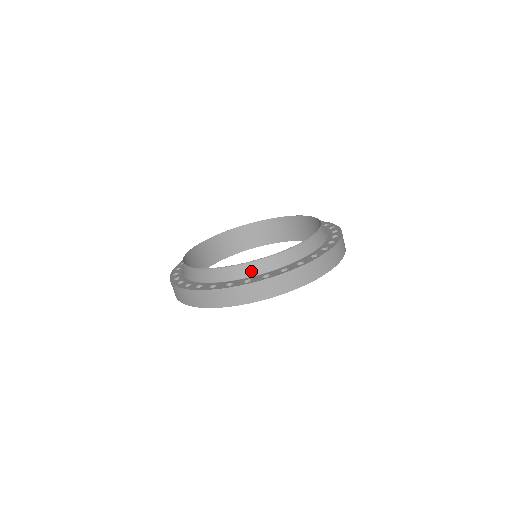
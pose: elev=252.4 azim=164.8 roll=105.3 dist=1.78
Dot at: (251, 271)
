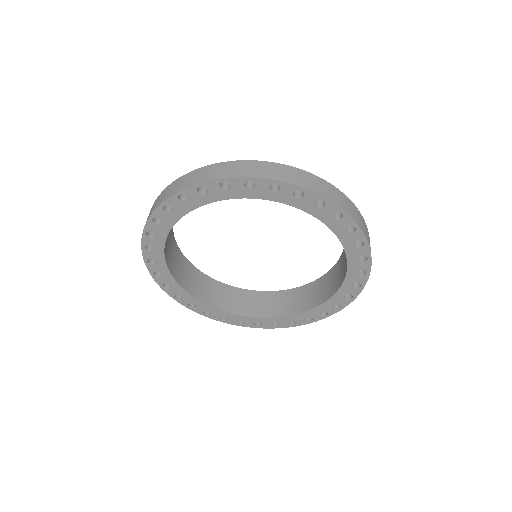
Dot at: occluded
